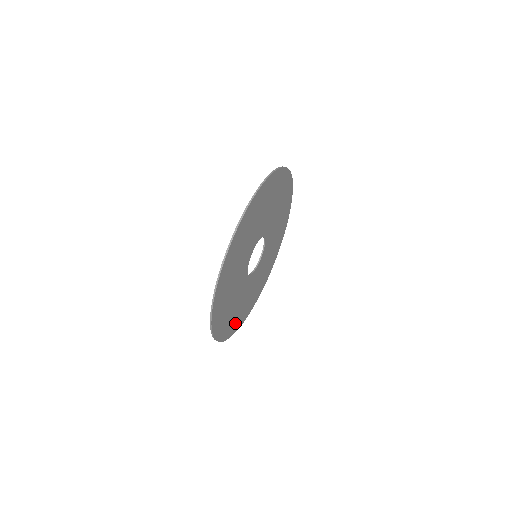
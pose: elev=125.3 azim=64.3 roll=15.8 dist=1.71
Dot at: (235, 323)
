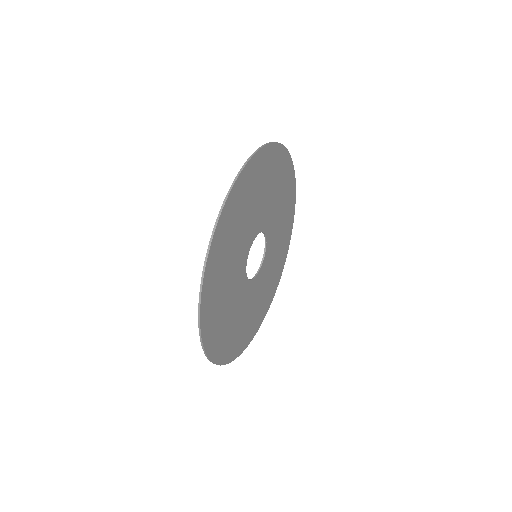
Dot at: (255, 323)
